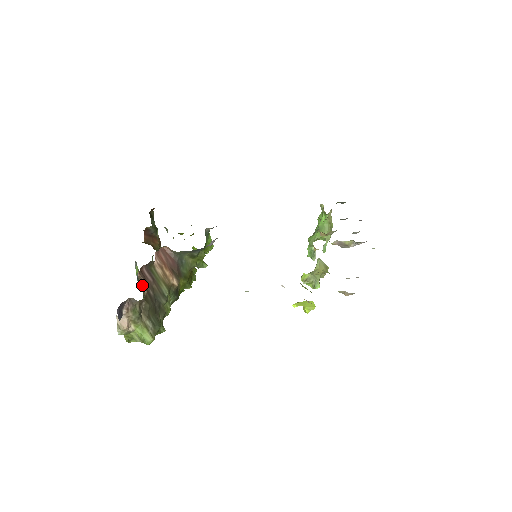
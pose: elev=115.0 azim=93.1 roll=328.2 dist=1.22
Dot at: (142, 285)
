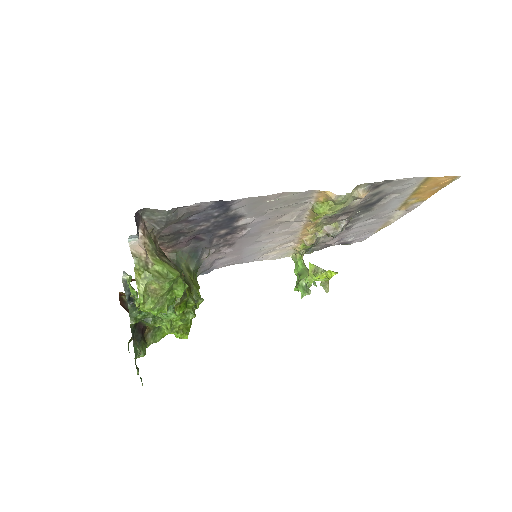
Dot at: occluded
